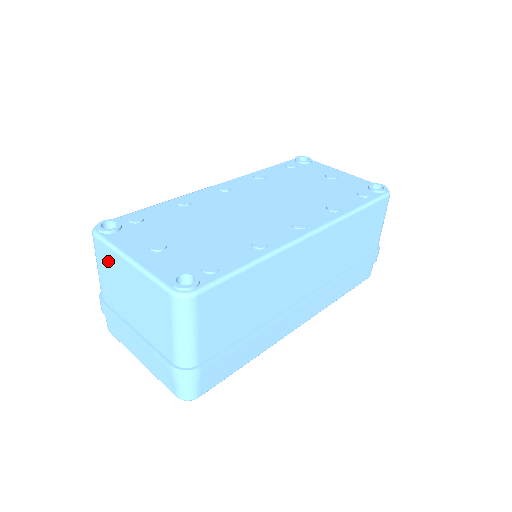
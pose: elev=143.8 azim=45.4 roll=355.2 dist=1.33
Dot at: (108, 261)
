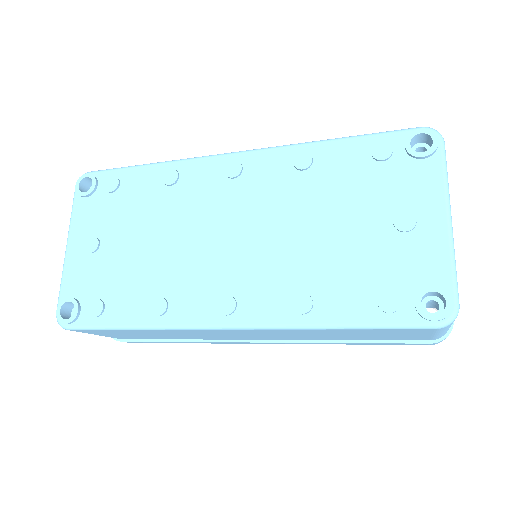
Dot at: occluded
